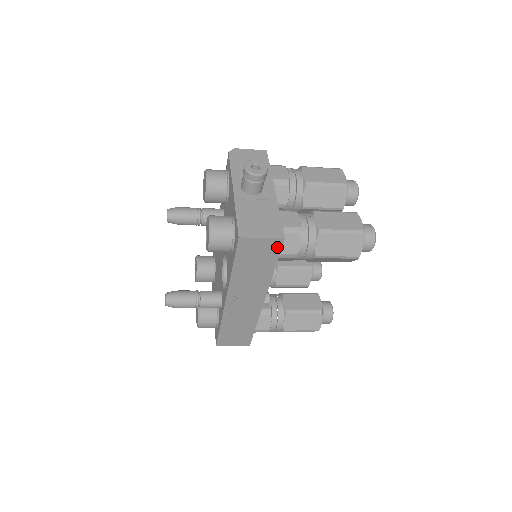
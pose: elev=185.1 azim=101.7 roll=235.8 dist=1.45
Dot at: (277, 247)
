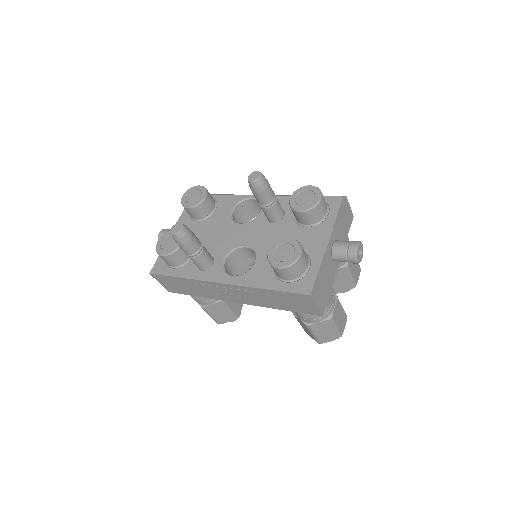
Dot at: (310, 312)
